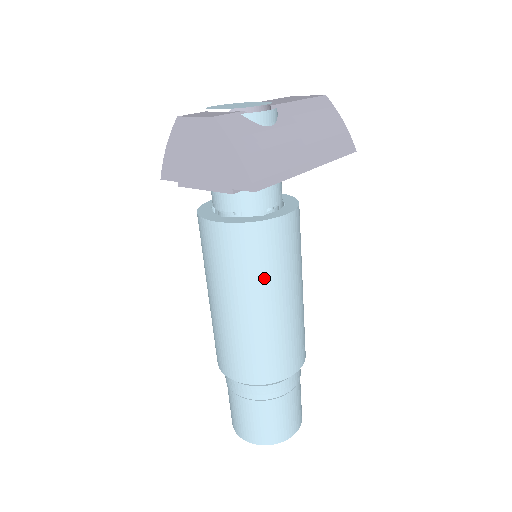
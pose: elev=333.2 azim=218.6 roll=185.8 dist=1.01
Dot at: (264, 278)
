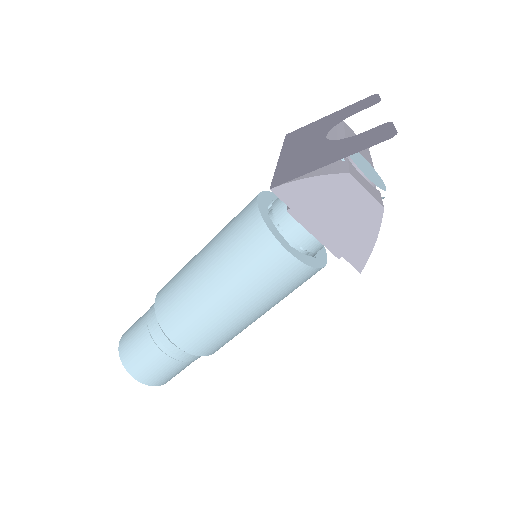
Dot at: (280, 299)
